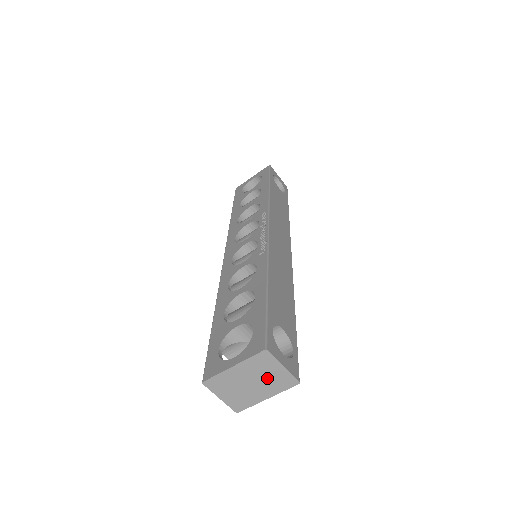
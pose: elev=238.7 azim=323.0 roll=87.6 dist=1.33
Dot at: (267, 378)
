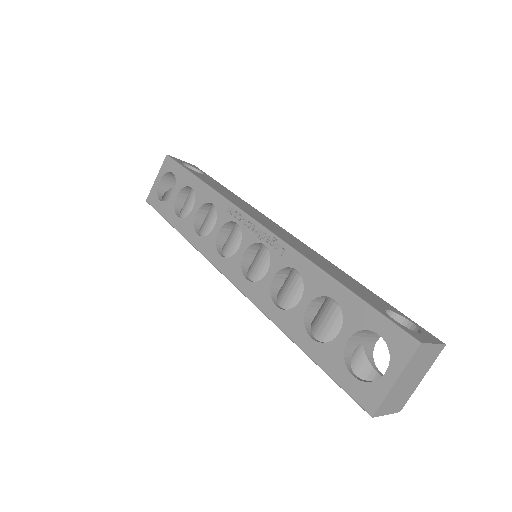
Dot at: (422, 364)
